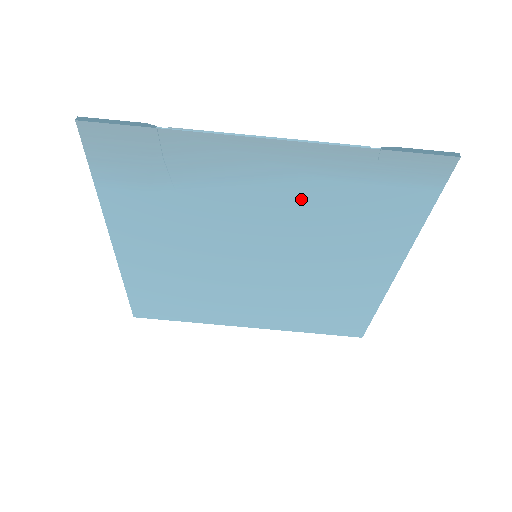
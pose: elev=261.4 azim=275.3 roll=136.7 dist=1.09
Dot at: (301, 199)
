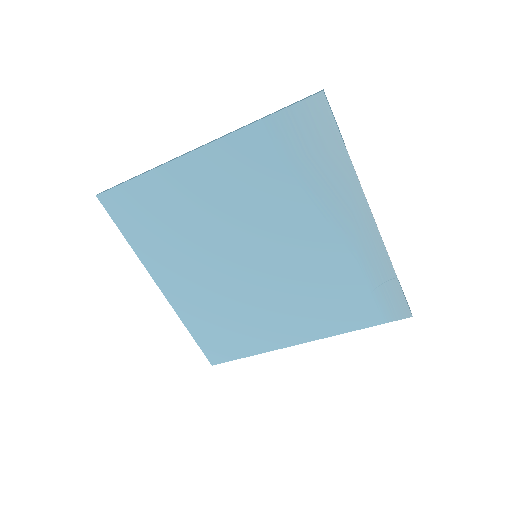
Dot at: (333, 257)
